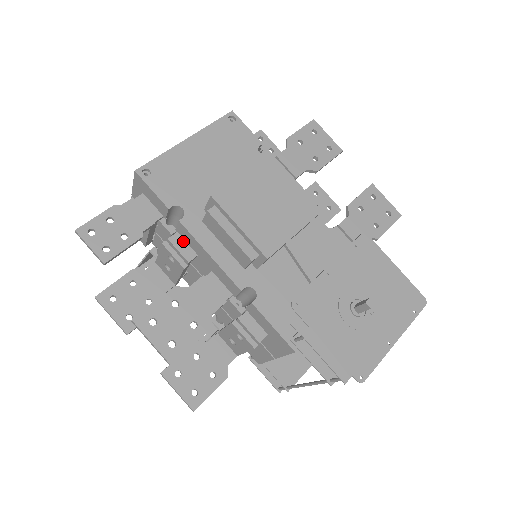
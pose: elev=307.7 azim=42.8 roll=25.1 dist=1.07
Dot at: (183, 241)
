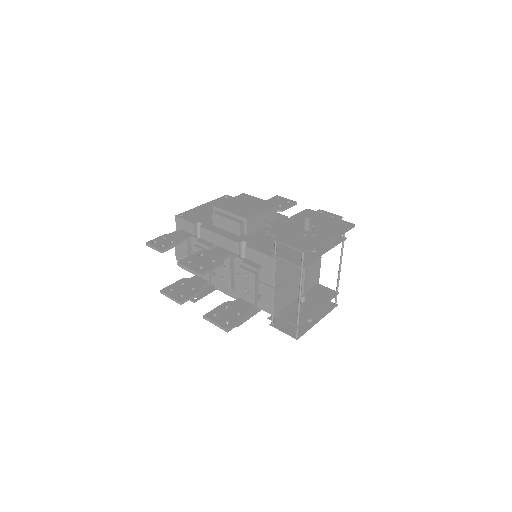
Dot at: (205, 241)
